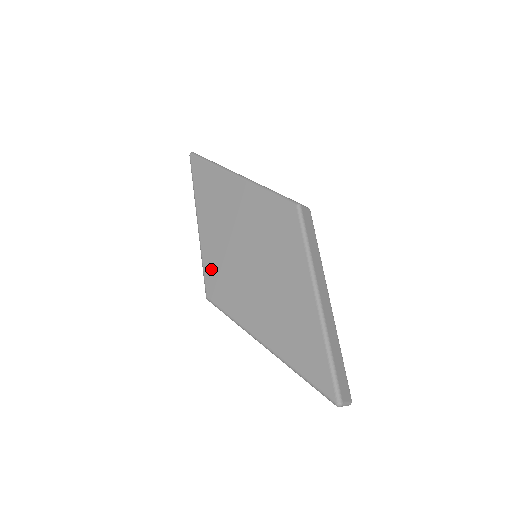
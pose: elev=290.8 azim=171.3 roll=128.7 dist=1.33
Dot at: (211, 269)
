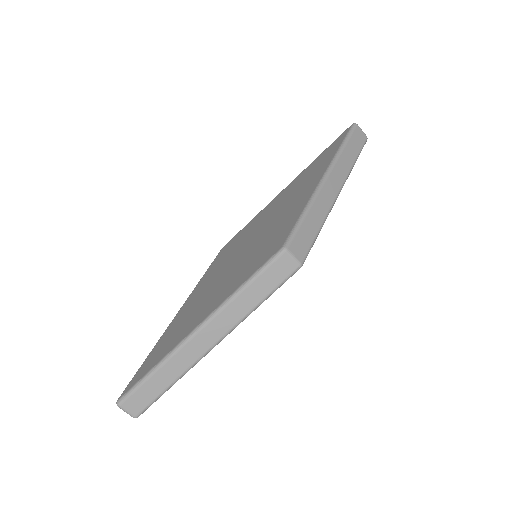
Dot at: (243, 232)
